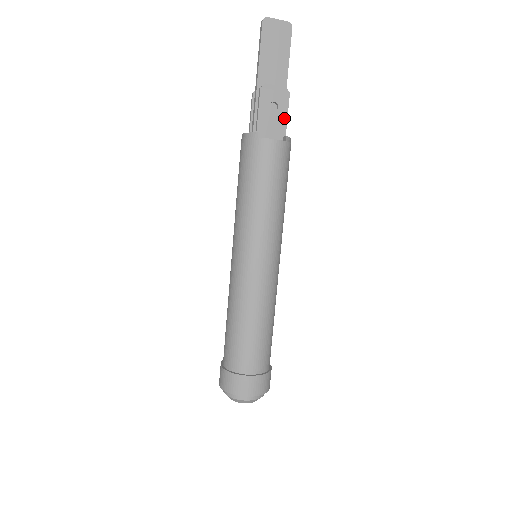
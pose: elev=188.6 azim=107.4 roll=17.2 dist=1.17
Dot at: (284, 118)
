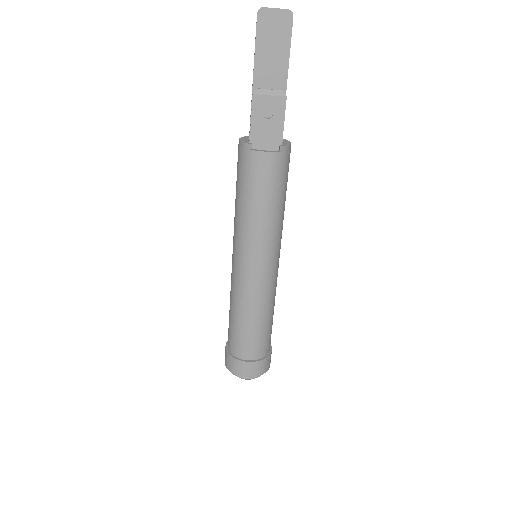
Dot at: (280, 125)
